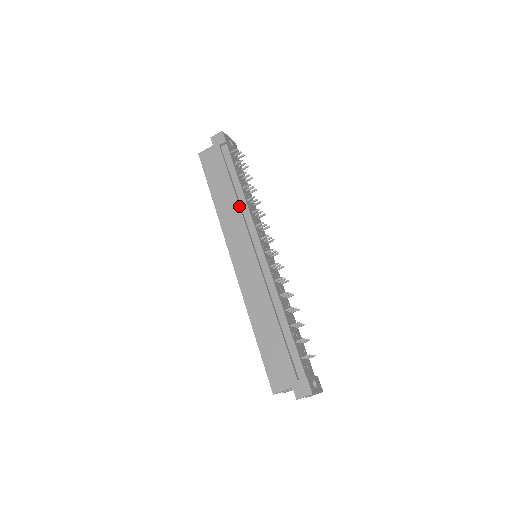
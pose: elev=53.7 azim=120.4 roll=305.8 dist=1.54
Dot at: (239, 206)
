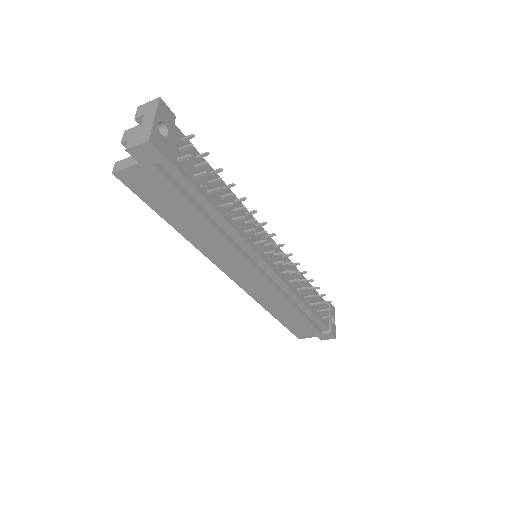
Dot at: (227, 239)
